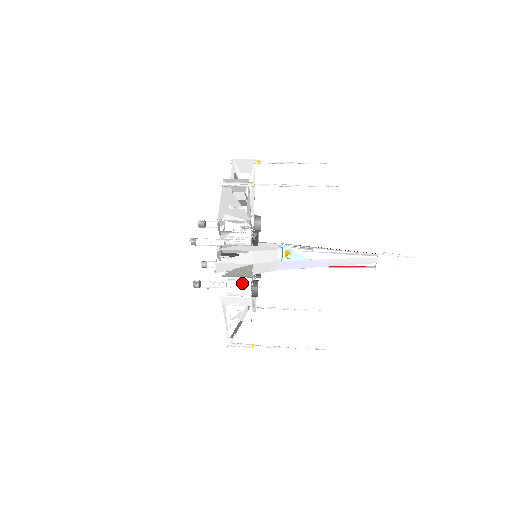
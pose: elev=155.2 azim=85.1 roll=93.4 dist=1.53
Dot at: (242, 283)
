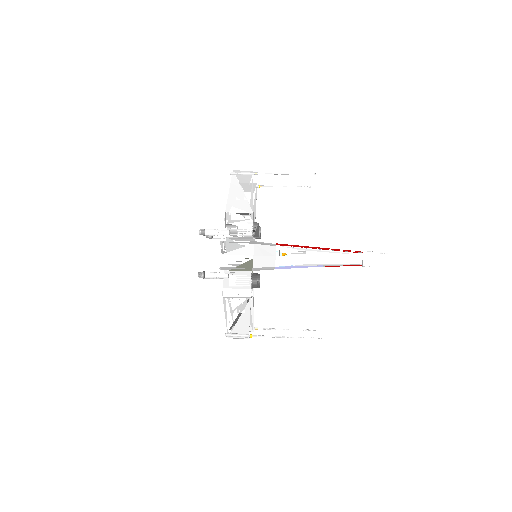
Dot at: (243, 276)
